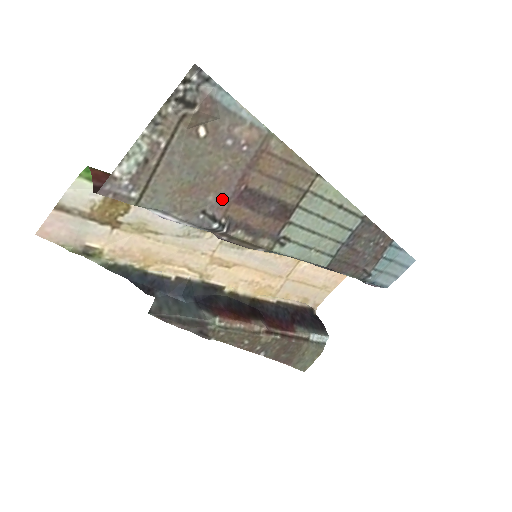
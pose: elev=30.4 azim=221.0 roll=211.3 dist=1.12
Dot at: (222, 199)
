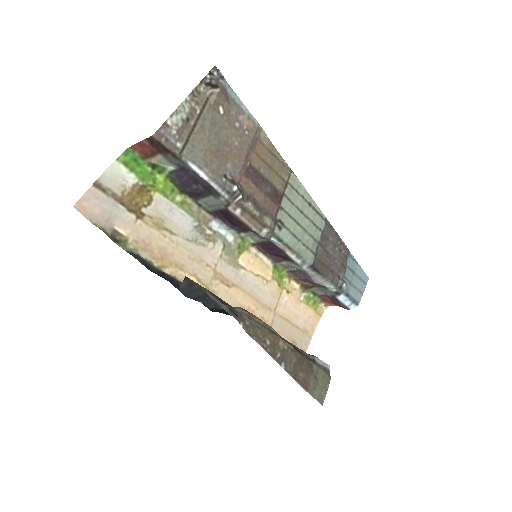
Dot at: (236, 169)
